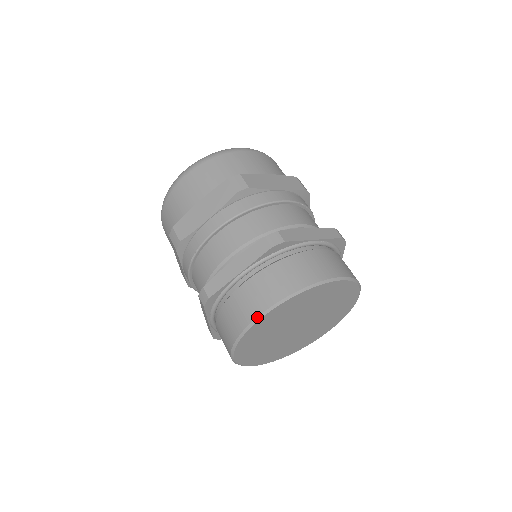
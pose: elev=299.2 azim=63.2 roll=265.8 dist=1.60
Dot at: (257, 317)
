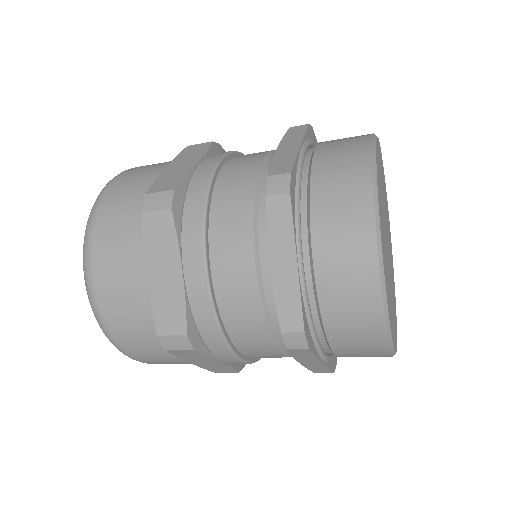
Dot at: (379, 270)
